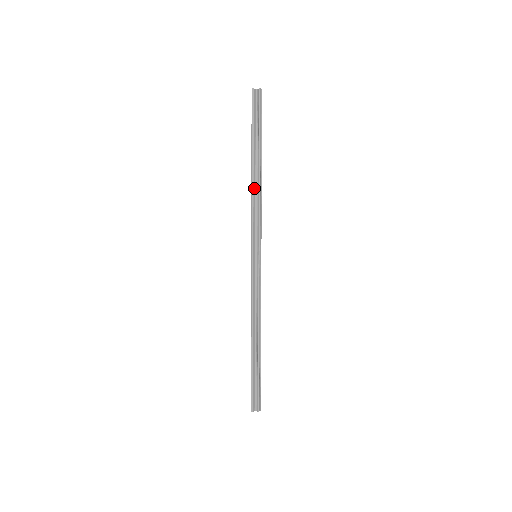
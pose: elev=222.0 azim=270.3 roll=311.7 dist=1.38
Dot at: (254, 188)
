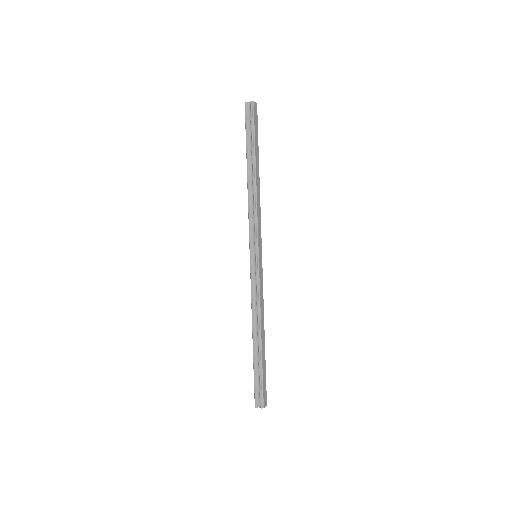
Dot at: (250, 192)
